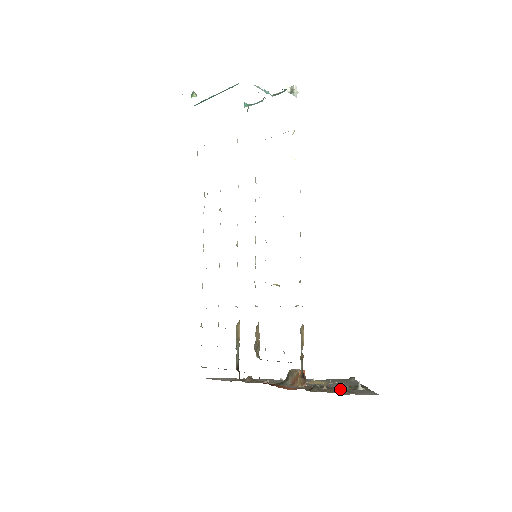
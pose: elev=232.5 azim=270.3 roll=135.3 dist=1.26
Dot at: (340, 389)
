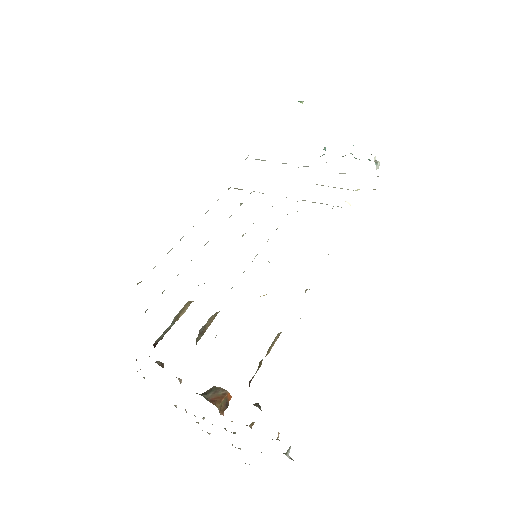
Dot at: occluded
